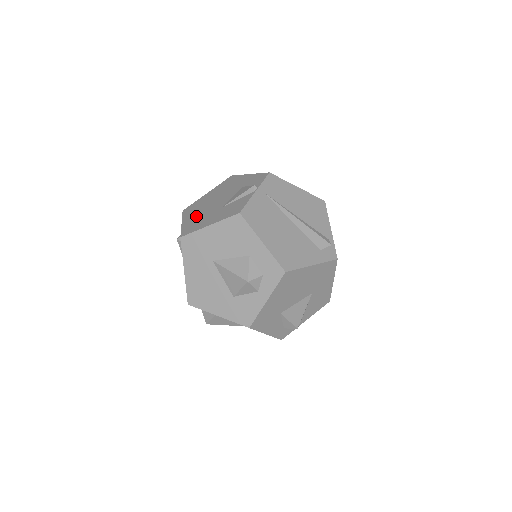
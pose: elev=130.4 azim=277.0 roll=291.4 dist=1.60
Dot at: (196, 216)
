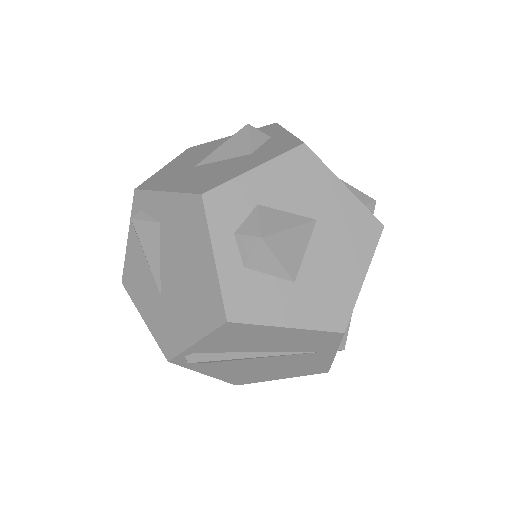
Dot at: occluded
